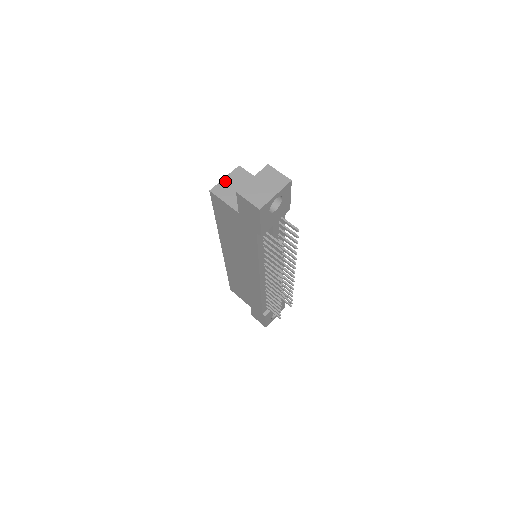
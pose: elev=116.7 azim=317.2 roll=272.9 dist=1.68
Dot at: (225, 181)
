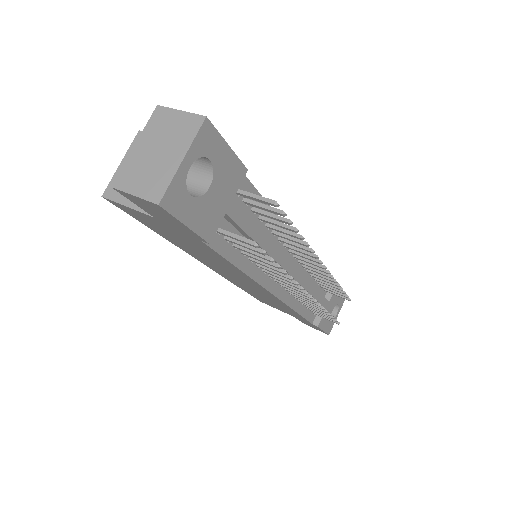
Dot at: occluded
